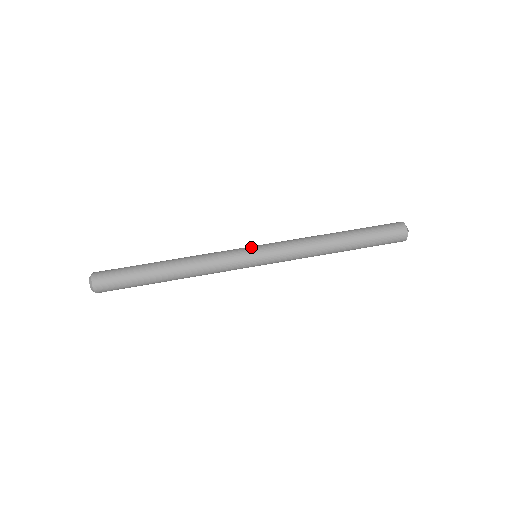
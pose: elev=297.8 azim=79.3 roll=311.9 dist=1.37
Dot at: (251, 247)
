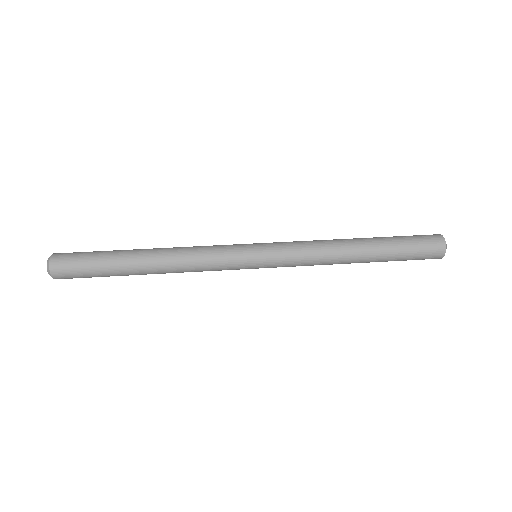
Dot at: occluded
